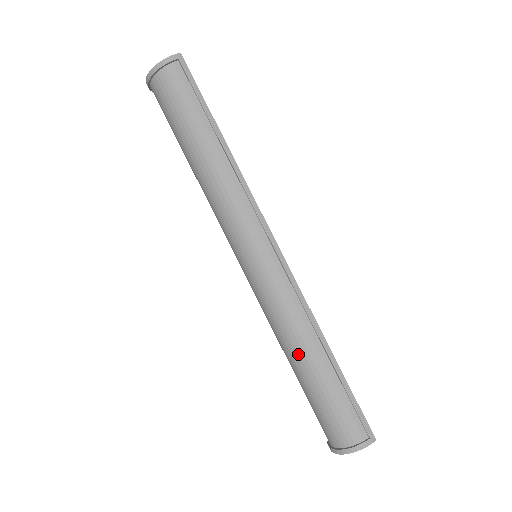
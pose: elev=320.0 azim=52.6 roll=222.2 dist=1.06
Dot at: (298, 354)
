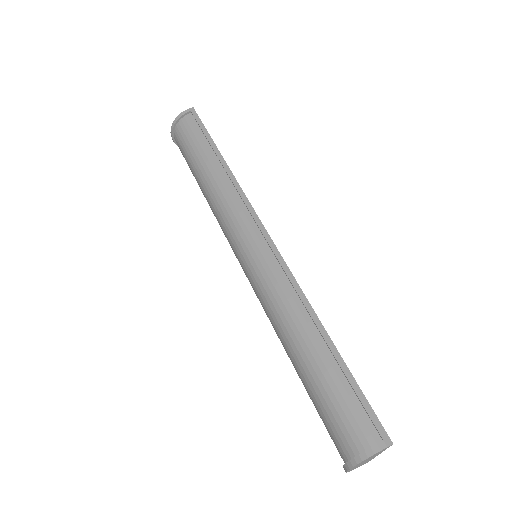
Dot at: (293, 342)
